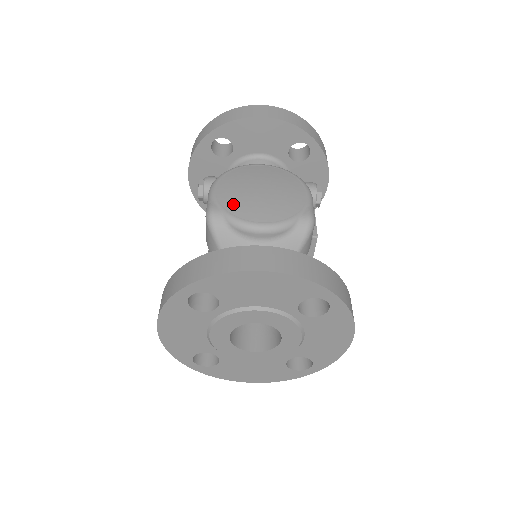
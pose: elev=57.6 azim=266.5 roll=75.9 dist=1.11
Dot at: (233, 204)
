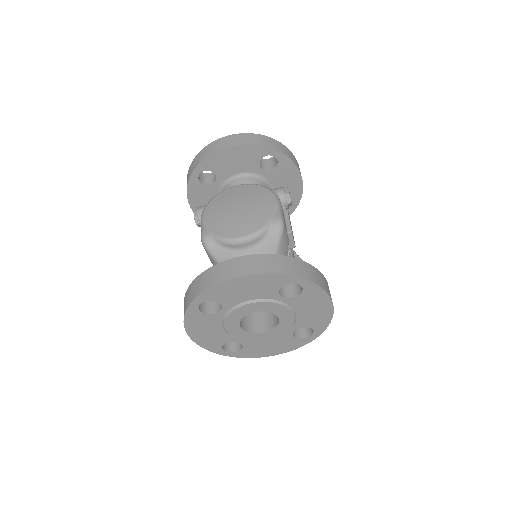
Dot at: (219, 226)
